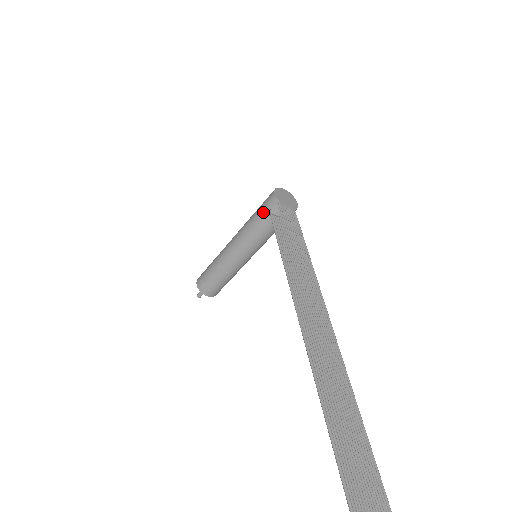
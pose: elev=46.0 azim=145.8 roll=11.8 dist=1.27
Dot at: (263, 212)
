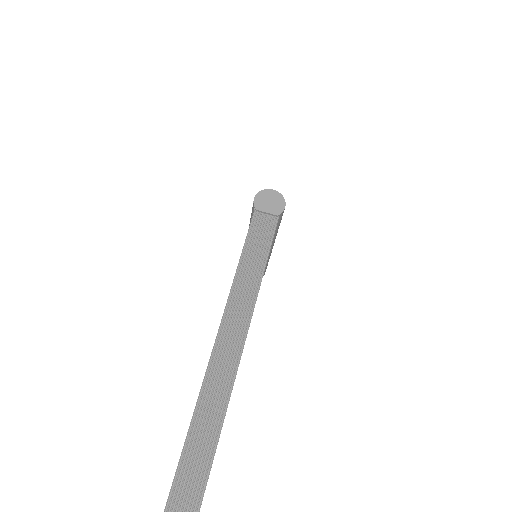
Dot at: (251, 215)
